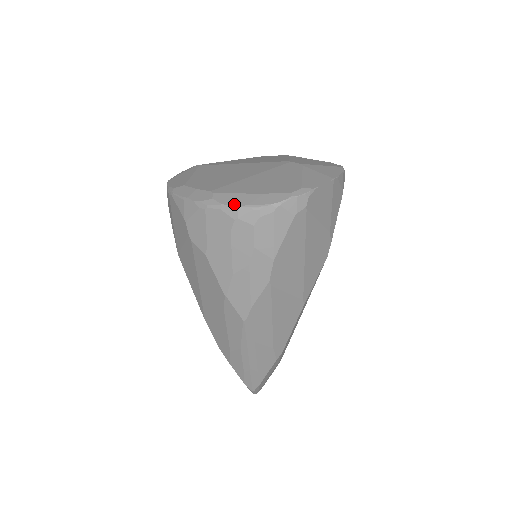
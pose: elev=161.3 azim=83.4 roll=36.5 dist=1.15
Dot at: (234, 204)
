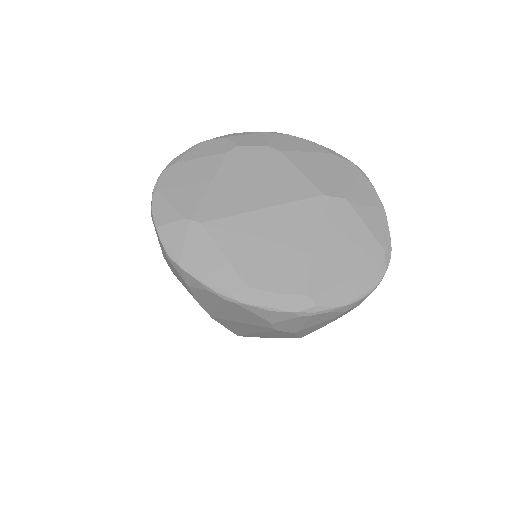
Dot at: (344, 303)
